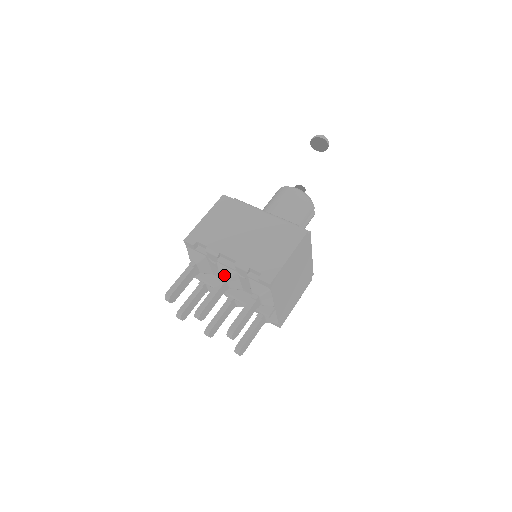
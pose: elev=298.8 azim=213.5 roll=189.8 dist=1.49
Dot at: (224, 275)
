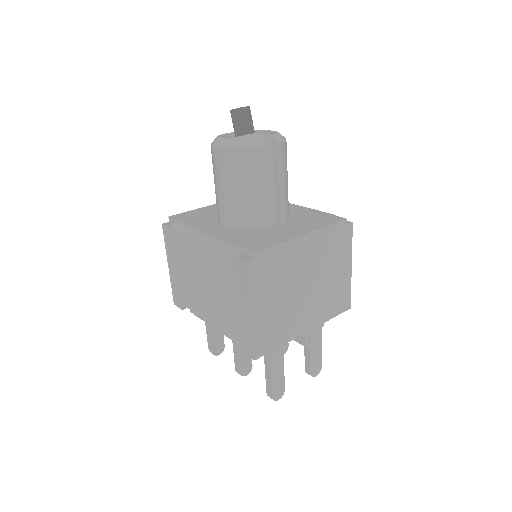
Dot at: occluded
